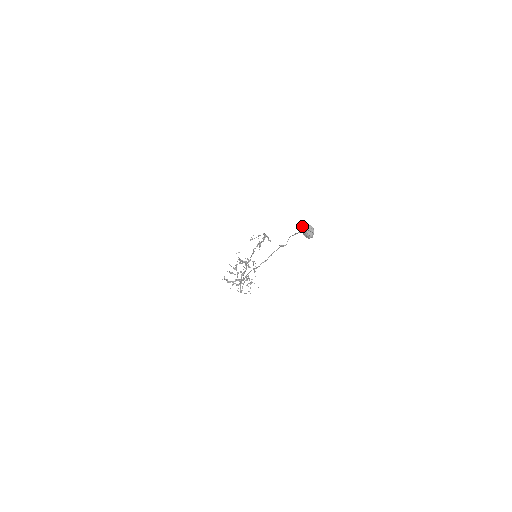
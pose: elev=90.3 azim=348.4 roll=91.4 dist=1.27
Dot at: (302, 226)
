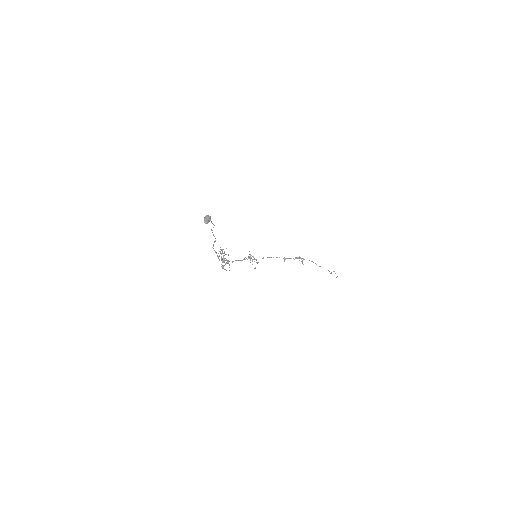
Dot at: occluded
